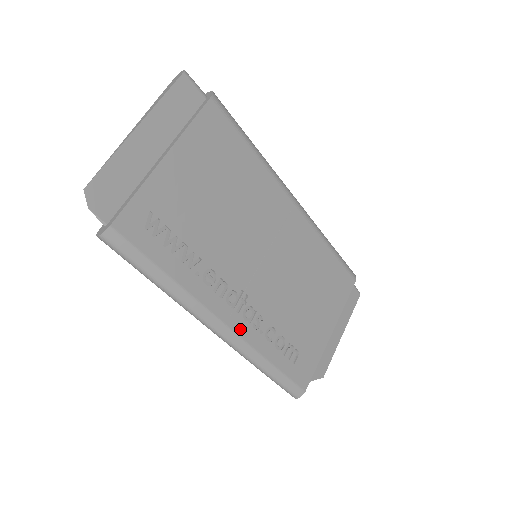
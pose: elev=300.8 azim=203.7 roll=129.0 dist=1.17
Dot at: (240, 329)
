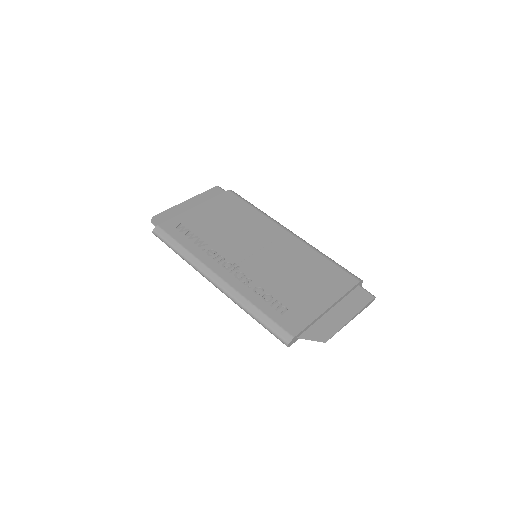
Dot at: (231, 281)
